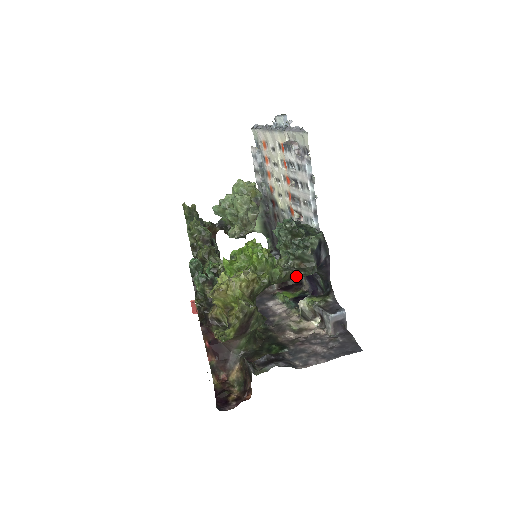
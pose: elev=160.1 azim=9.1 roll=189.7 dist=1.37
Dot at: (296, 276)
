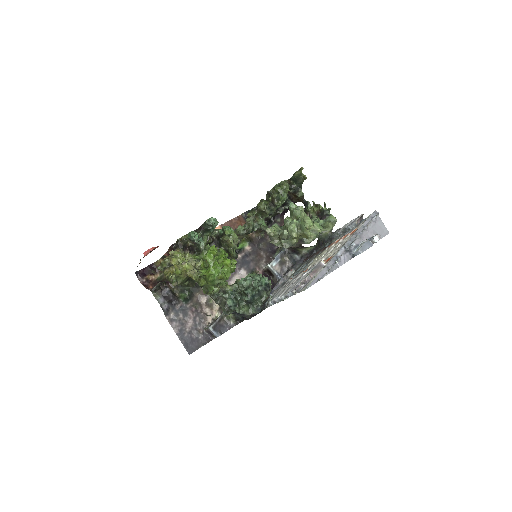
Dot at: (216, 302)
